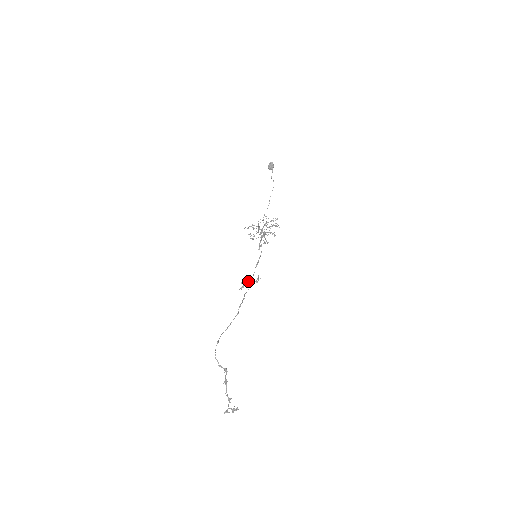
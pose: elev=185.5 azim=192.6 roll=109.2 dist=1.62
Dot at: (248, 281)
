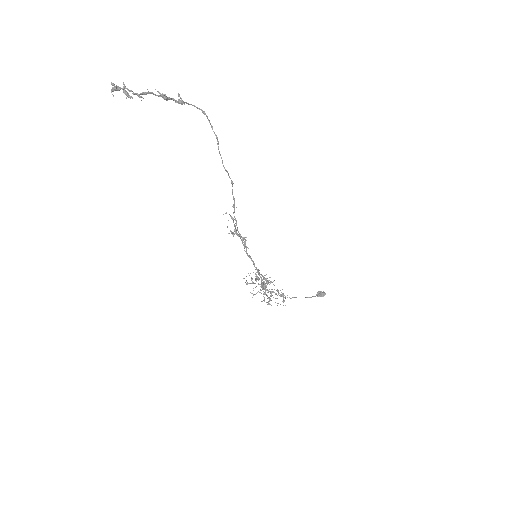
Dot at: (235, 233)
